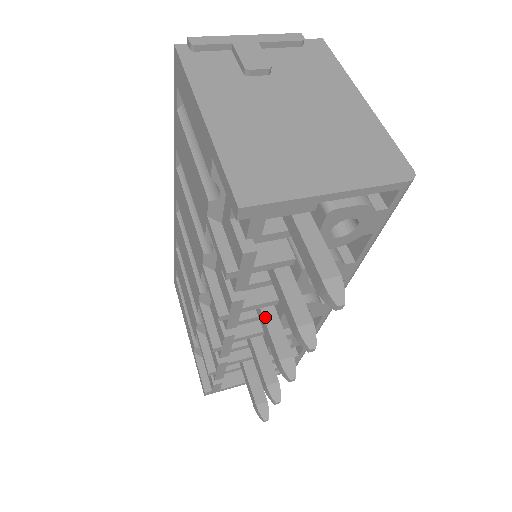
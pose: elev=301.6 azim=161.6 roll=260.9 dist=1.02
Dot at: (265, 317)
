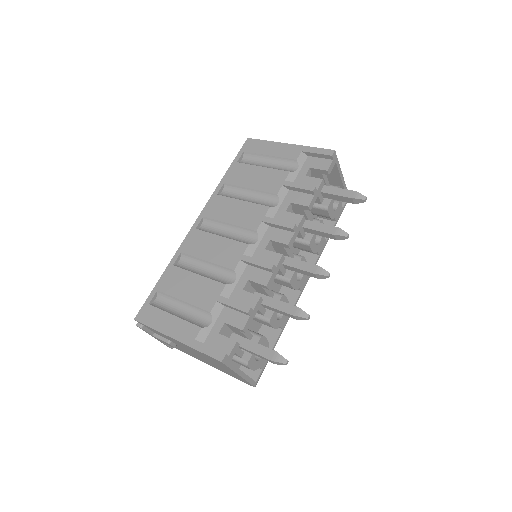
Dot at: (293, 258)
